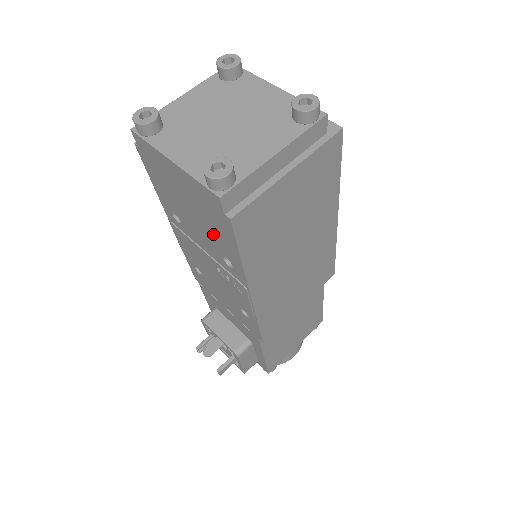
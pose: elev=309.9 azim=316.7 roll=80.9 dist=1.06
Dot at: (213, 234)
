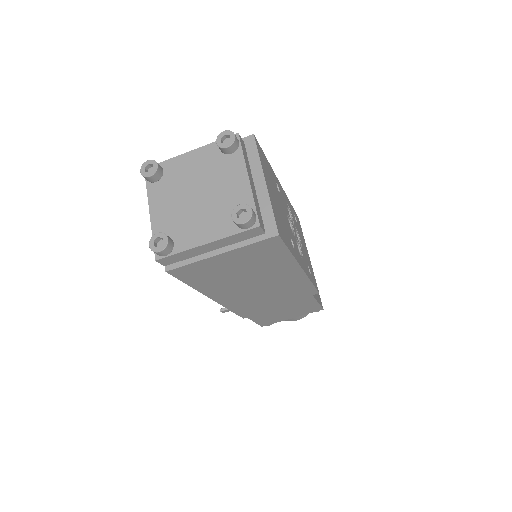
Dot at: occluded
